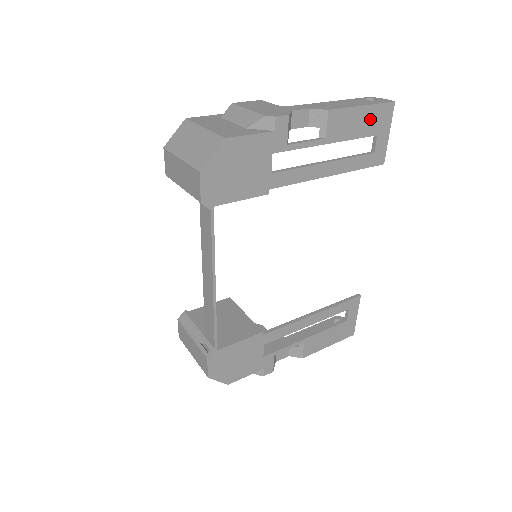
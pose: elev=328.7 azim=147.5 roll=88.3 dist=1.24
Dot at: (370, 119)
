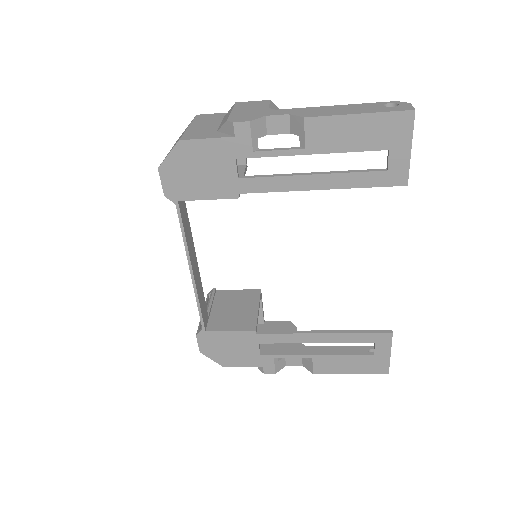
Dot at: (373, 130)
